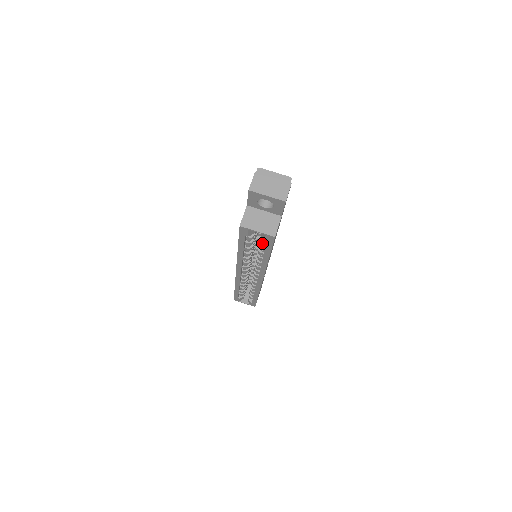
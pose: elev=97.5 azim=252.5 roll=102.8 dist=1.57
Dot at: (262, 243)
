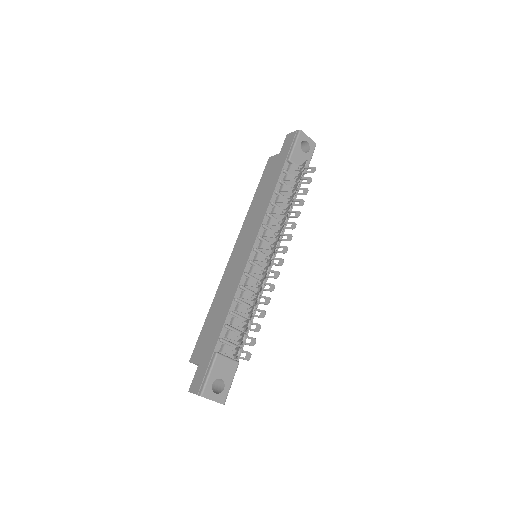
Dot at: occluded
